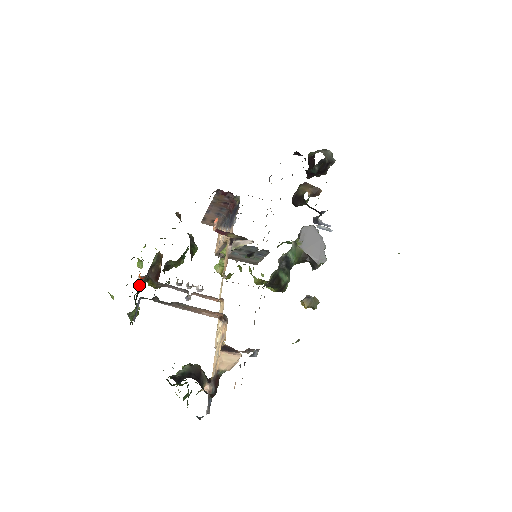
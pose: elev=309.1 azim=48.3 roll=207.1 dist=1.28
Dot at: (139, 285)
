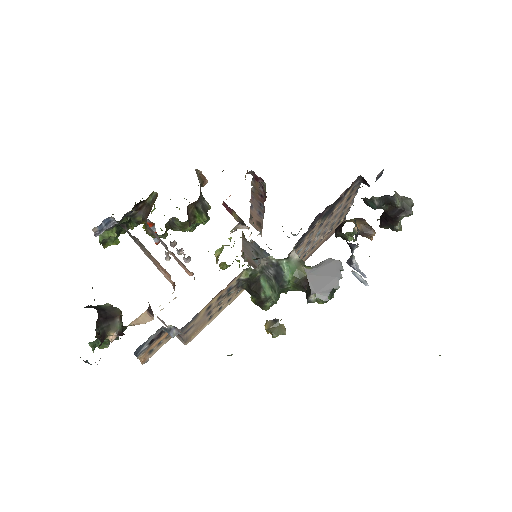
Dot at: (126, 214)
